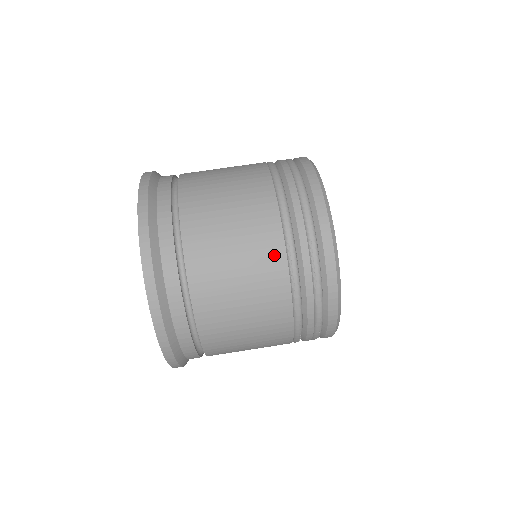
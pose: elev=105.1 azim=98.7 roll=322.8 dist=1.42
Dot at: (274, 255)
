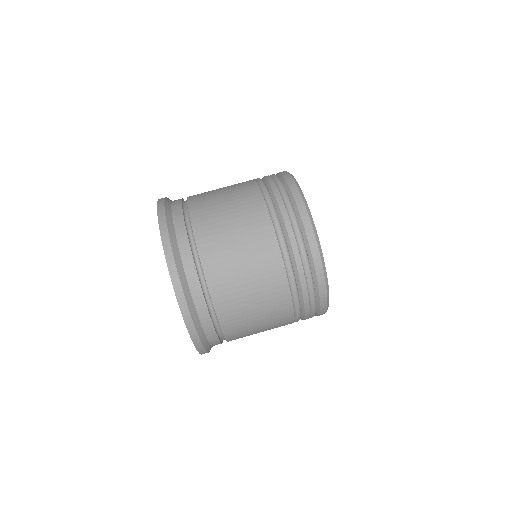
Dot at: (275, 269)
